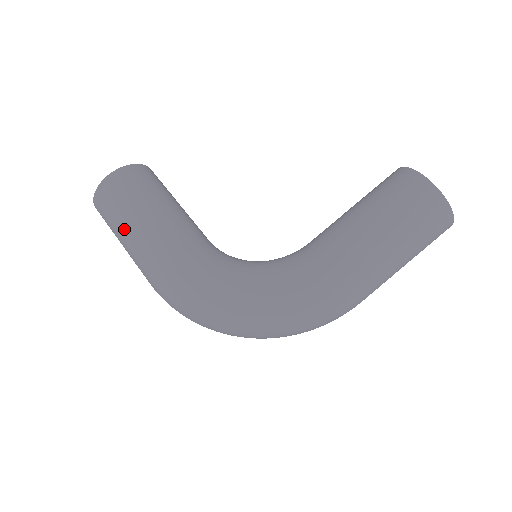
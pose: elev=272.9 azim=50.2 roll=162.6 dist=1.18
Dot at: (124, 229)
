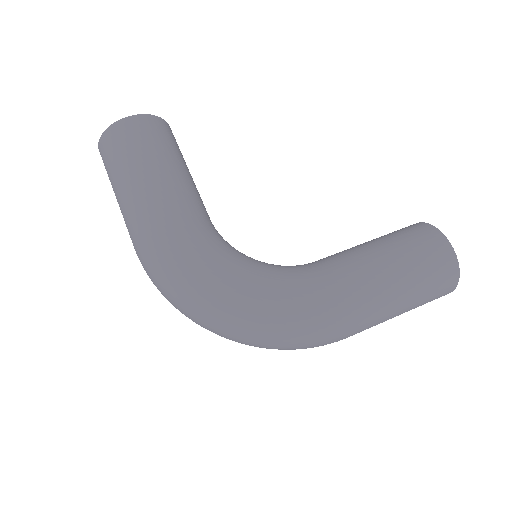
Dot at: (129, 176)
